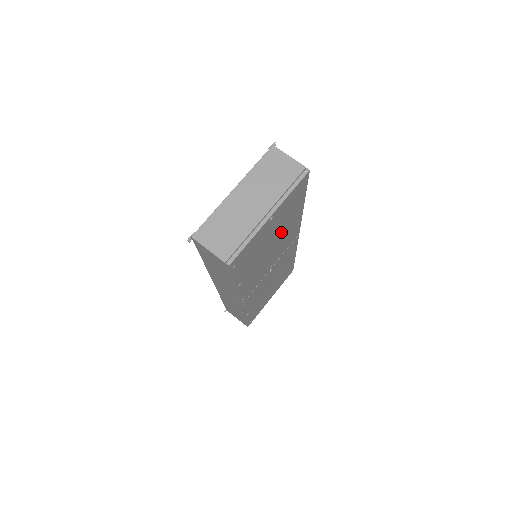
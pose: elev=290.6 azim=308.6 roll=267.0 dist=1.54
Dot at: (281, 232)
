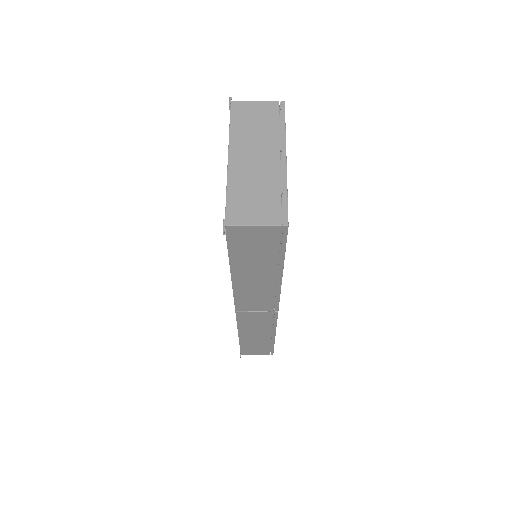
Dot at: occluded
